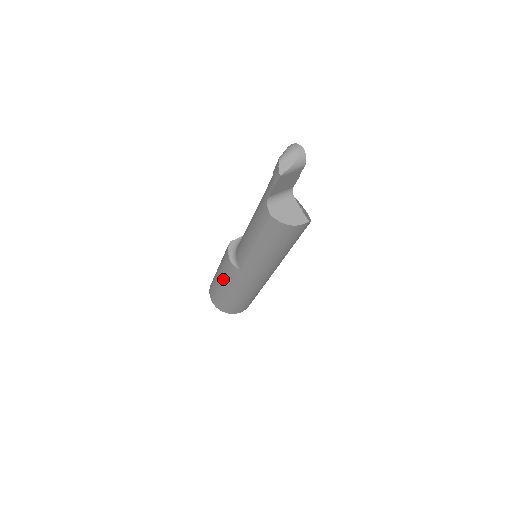
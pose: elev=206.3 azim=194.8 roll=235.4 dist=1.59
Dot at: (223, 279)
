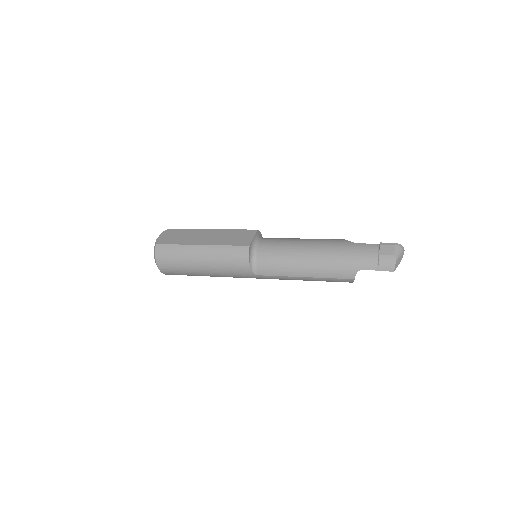
Dot at: (214, 266)
